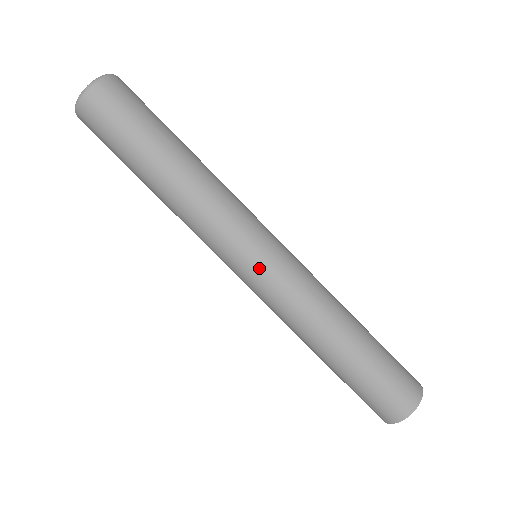
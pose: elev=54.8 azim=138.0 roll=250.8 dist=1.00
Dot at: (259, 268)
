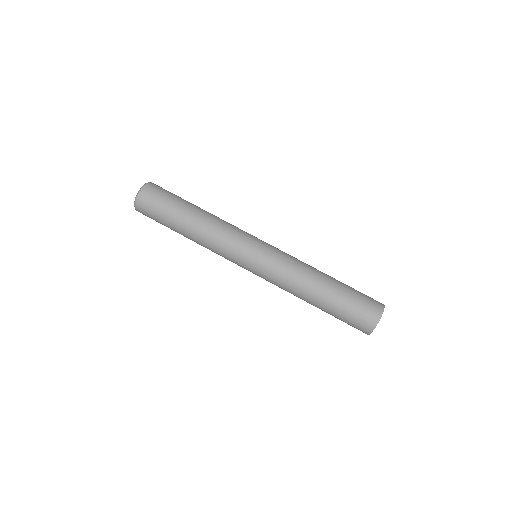
Dot at: (257, 260)
